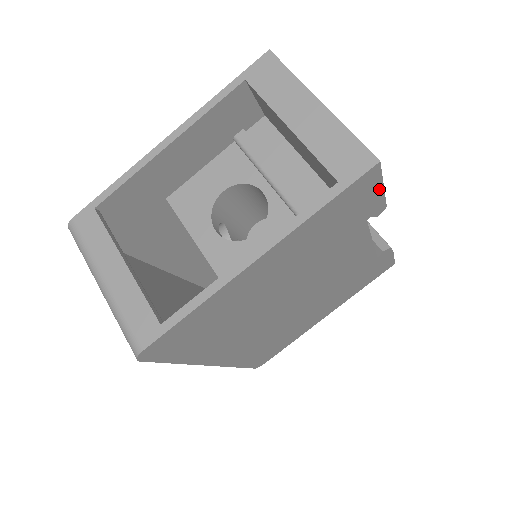
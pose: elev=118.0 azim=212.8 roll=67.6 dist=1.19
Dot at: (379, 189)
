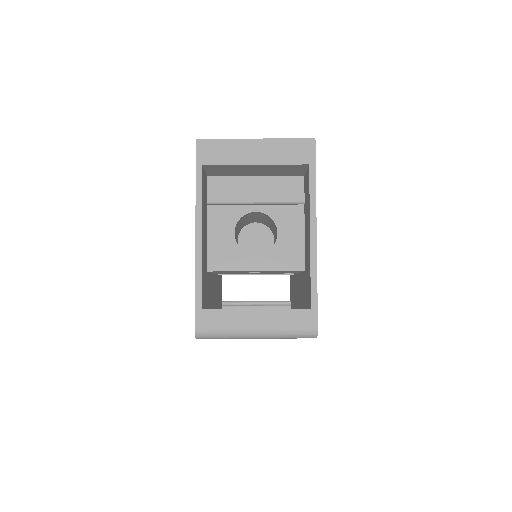
Dot at: occluded
